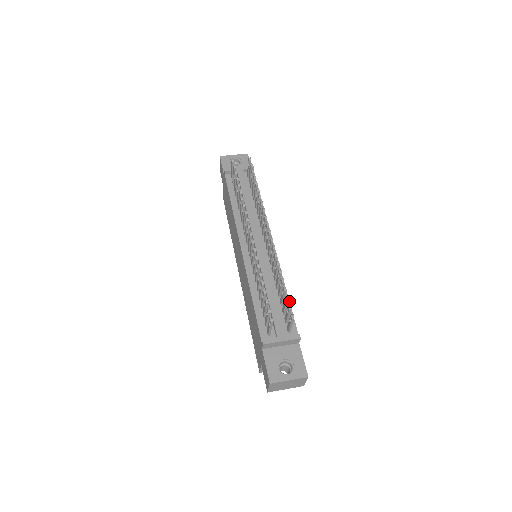
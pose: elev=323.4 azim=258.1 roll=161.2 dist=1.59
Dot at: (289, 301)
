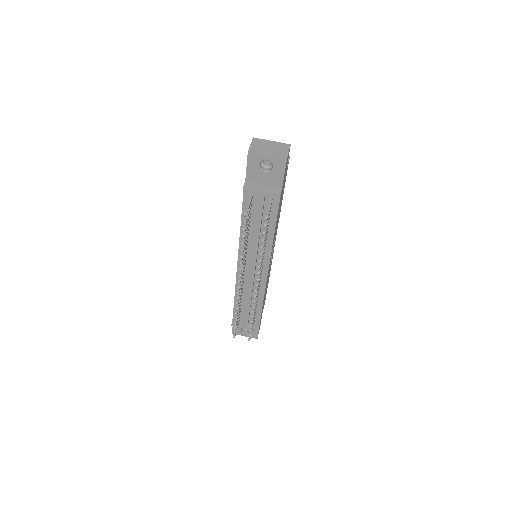
Dot at: occluded
